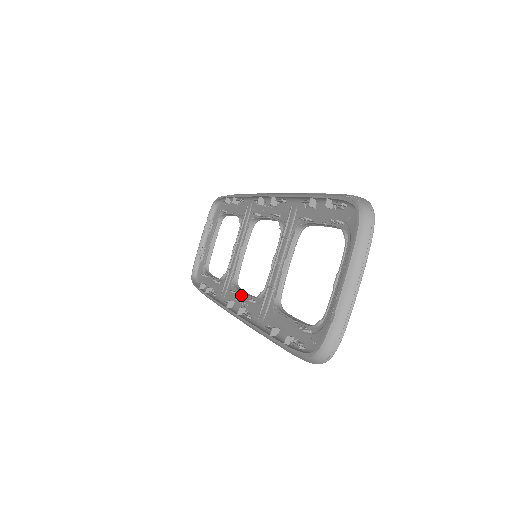
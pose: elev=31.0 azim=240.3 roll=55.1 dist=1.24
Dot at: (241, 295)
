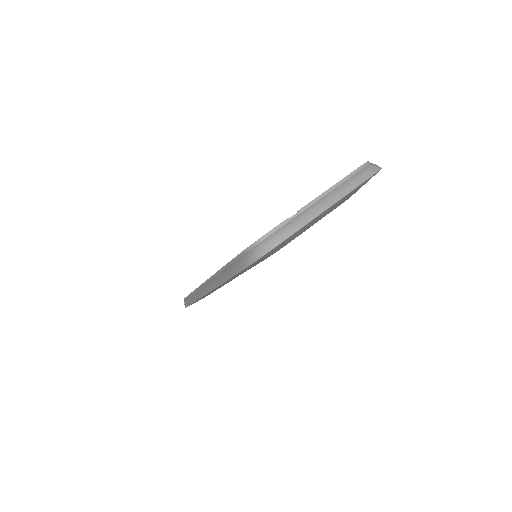
Dot at: occluded
